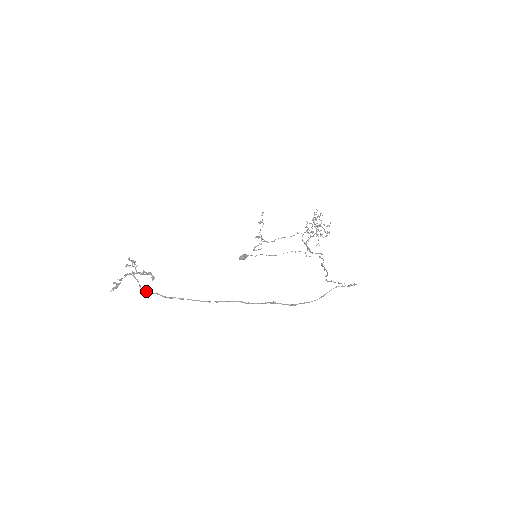
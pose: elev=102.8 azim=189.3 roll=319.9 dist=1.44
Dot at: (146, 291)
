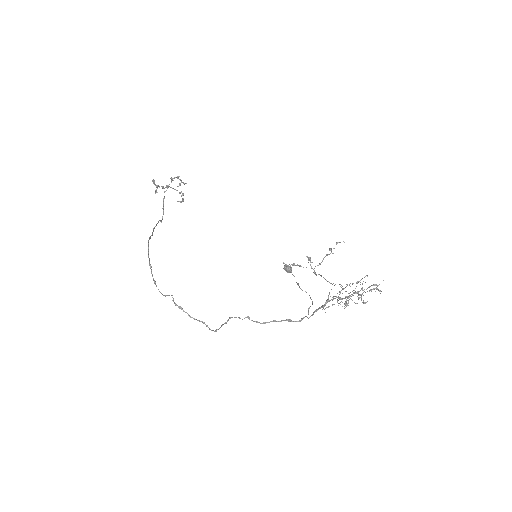
Dot at: (163, 206)
